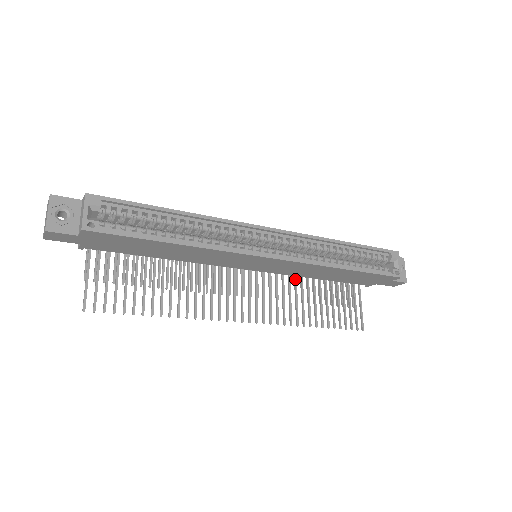
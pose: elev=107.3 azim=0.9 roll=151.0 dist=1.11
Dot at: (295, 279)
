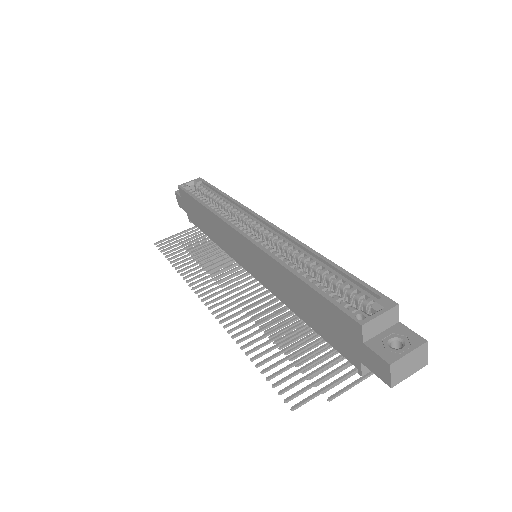
Dot at: (283, 309)
